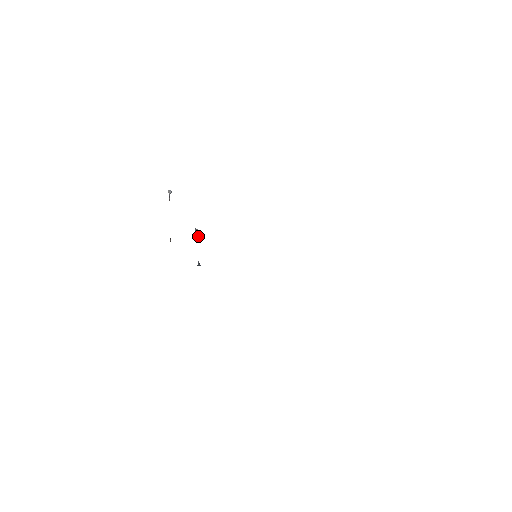
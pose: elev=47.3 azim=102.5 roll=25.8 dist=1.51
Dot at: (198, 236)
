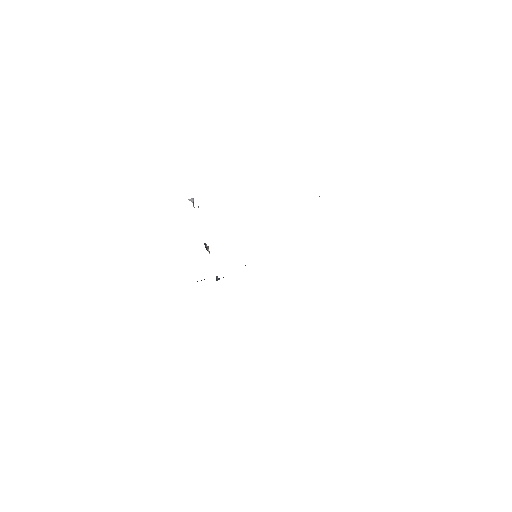
Dot at: (208, 250)
